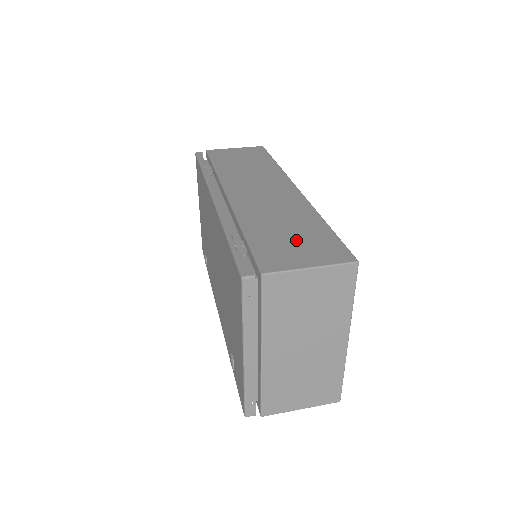
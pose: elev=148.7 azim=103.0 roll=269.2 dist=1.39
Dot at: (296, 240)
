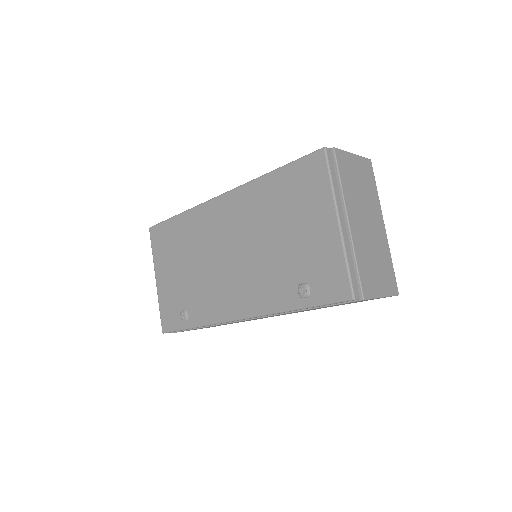
Dot at: occluded
